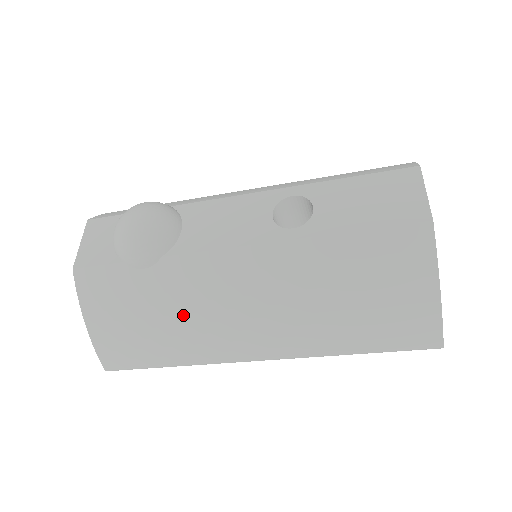
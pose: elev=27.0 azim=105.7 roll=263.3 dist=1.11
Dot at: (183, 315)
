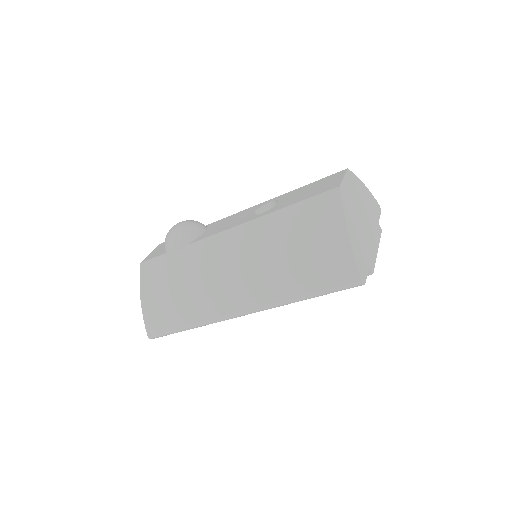
Dot at: (194, 281)
